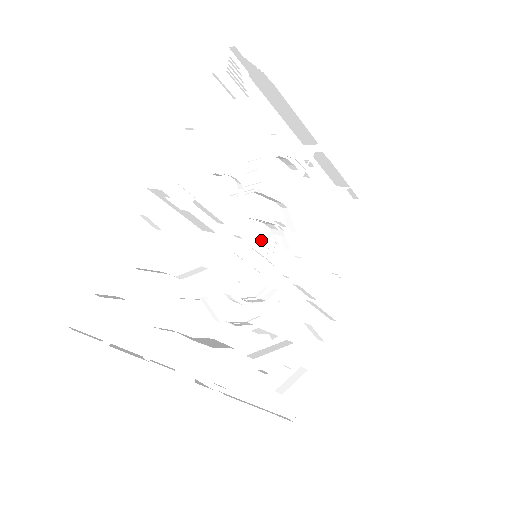
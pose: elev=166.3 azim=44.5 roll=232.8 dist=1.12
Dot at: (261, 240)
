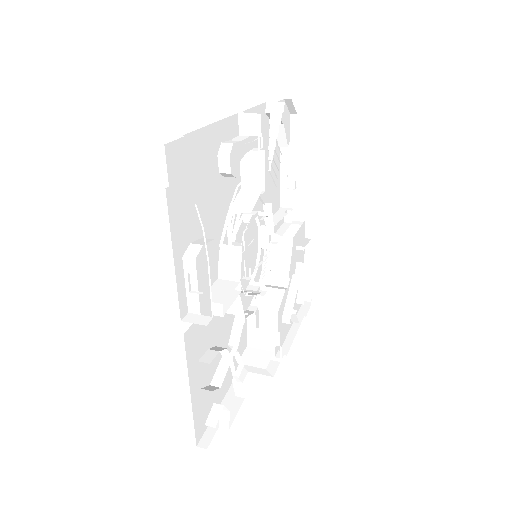
Dot at: (246, 231)
